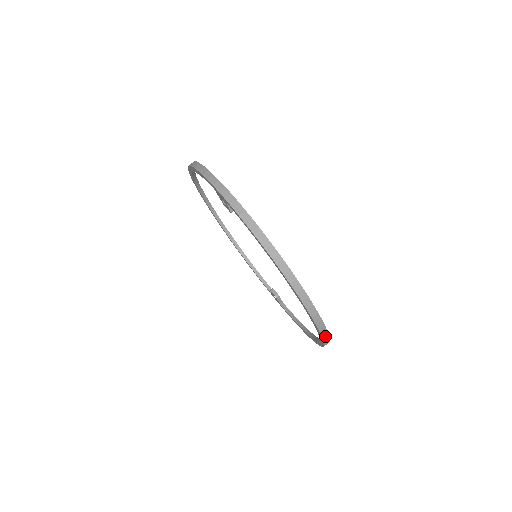
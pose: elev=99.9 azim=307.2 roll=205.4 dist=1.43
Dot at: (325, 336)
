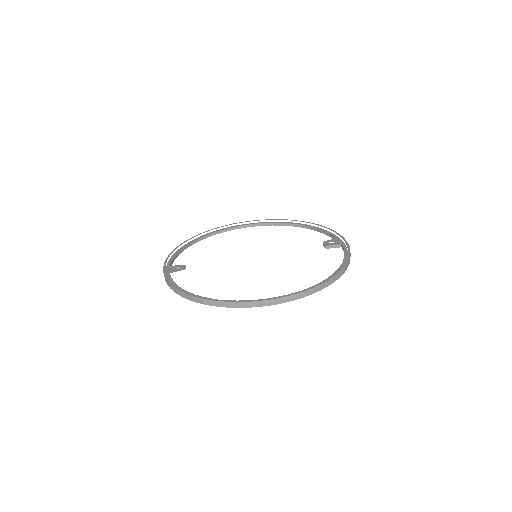
Dot at: (276, 302)
